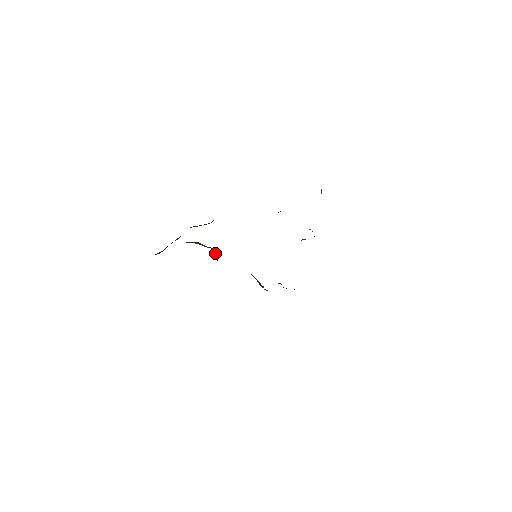
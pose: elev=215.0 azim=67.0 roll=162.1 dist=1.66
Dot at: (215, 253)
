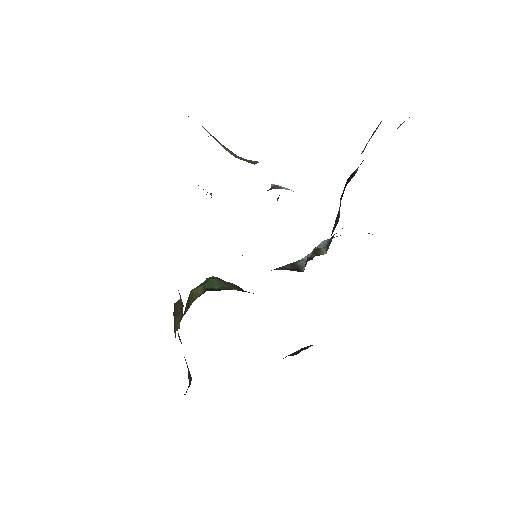
Dot at: (215, 281)
